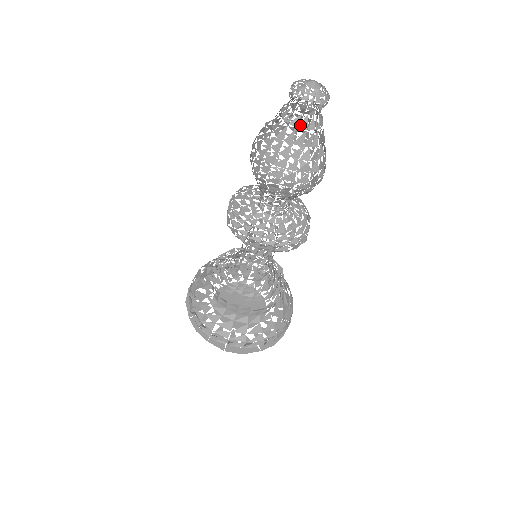
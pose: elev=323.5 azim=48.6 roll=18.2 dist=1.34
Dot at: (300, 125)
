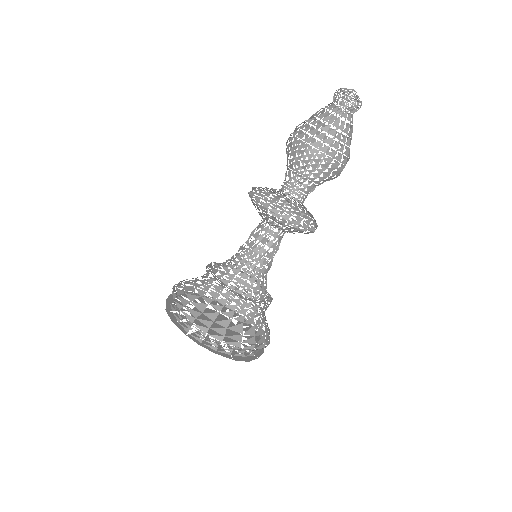
Dot at: (348, 118)
